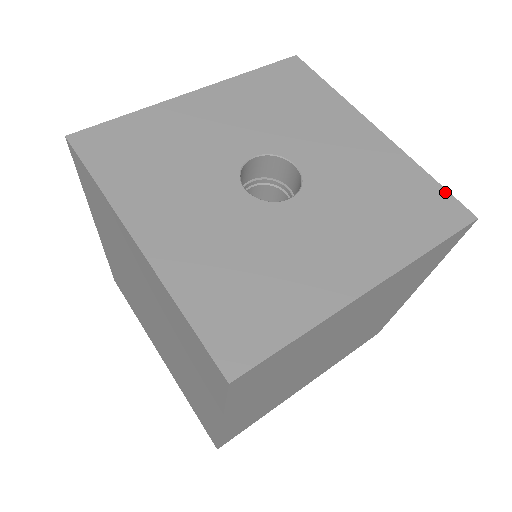
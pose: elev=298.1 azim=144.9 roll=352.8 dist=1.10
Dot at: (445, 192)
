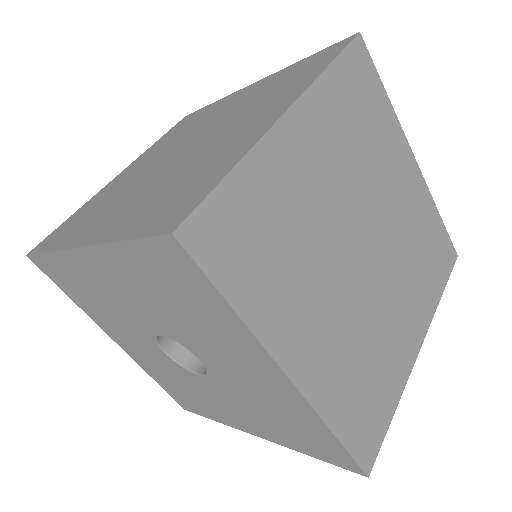
Dot at: (345, 453)
